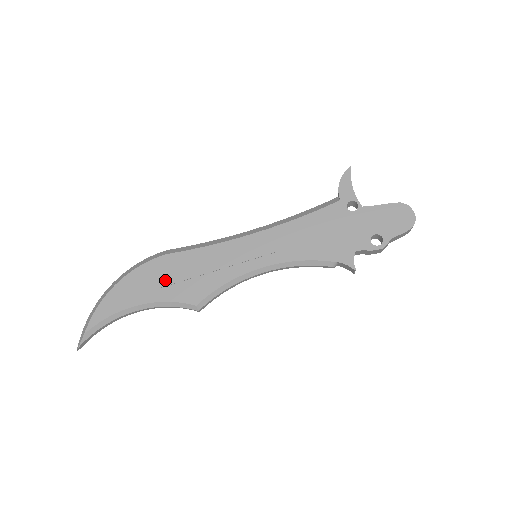
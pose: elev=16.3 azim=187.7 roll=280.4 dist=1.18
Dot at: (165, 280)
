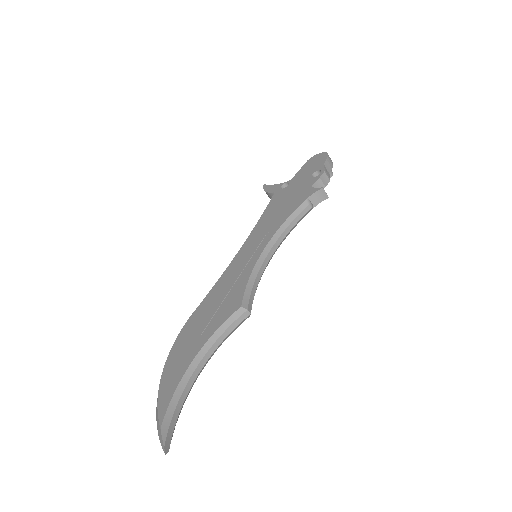
Dot at: (201, 327)
